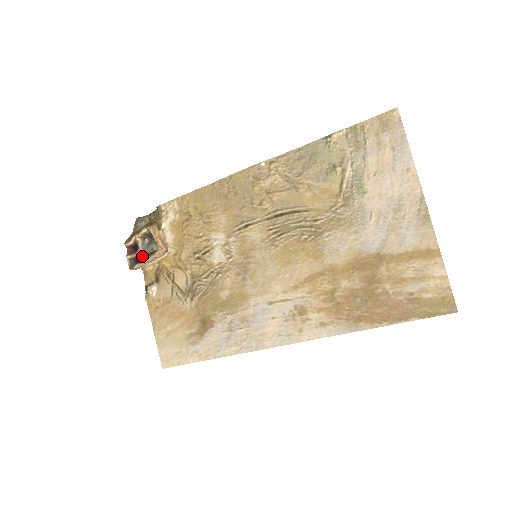
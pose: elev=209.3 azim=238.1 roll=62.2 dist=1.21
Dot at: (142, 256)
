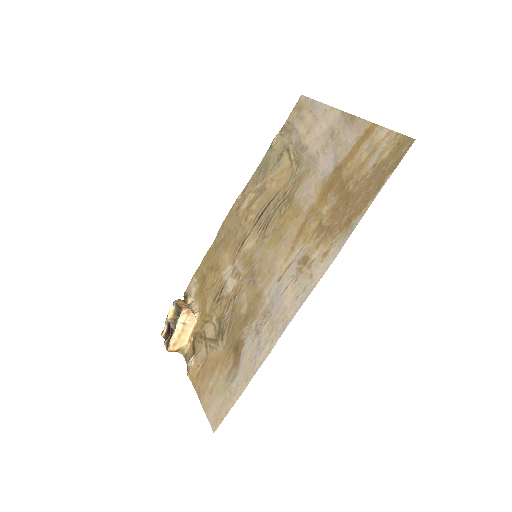
Dot at: (173, 328)
